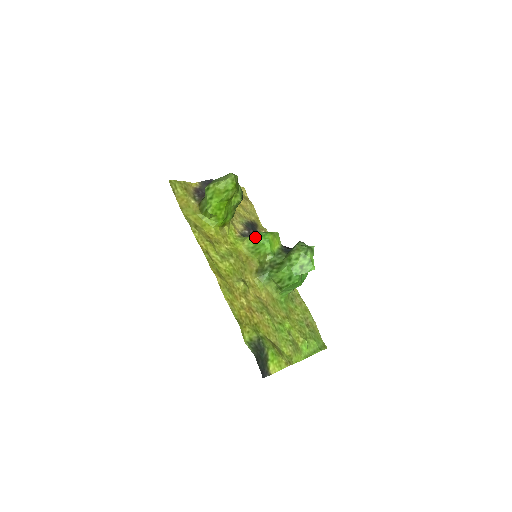
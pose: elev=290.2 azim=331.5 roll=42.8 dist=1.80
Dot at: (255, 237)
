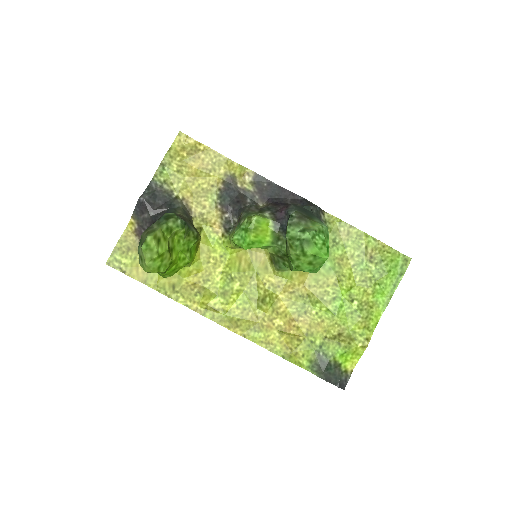
Dot at: occluded
